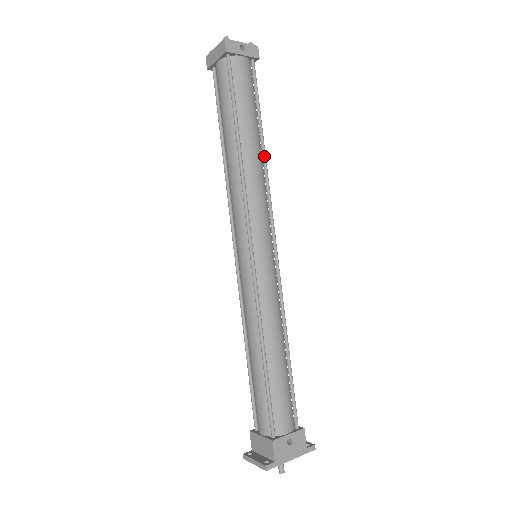
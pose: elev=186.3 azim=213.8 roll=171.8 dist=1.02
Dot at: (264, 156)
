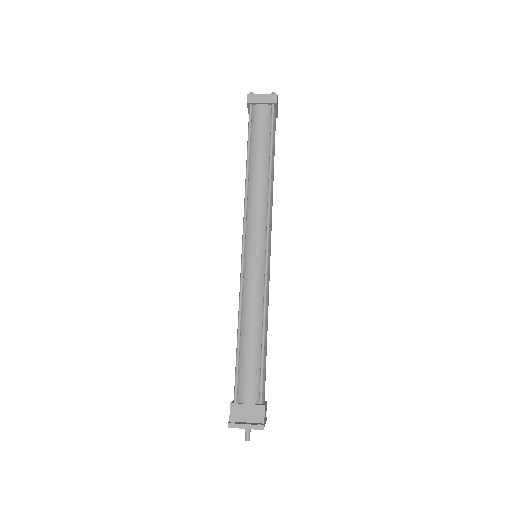
Dot at: occluded
